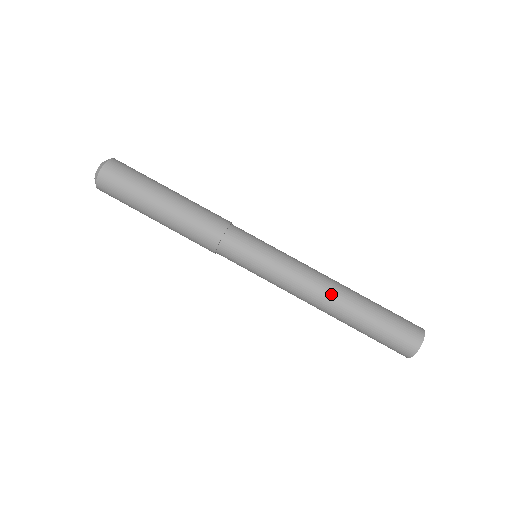
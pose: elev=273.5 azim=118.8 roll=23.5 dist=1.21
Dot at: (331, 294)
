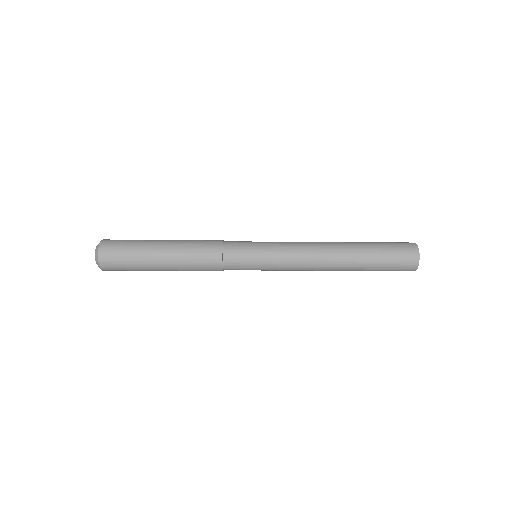
Dot at: (330, 257)
